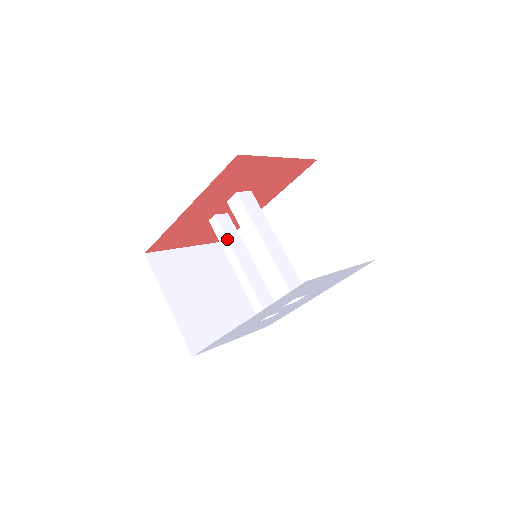
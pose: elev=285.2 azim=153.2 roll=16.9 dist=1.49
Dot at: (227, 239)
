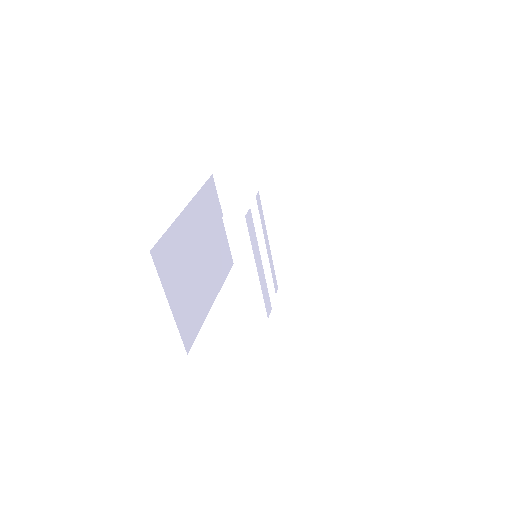
Dot at: occluded
